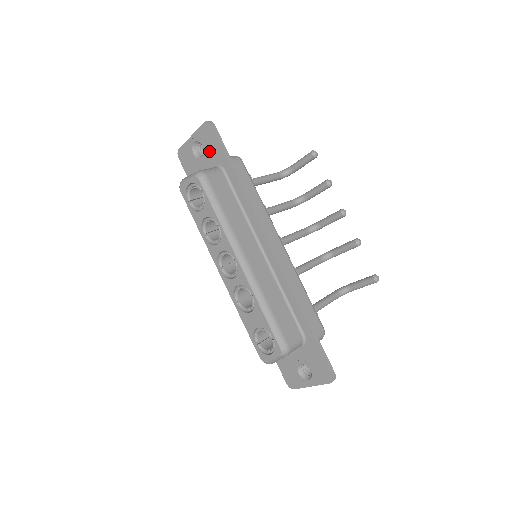
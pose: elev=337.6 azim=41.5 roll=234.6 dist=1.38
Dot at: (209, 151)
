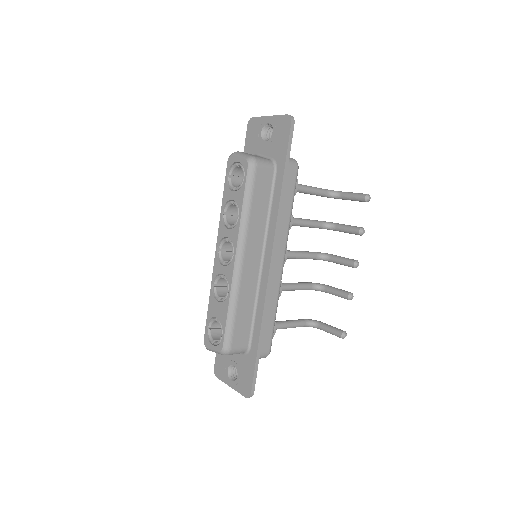
Dot at: (275, 142)
